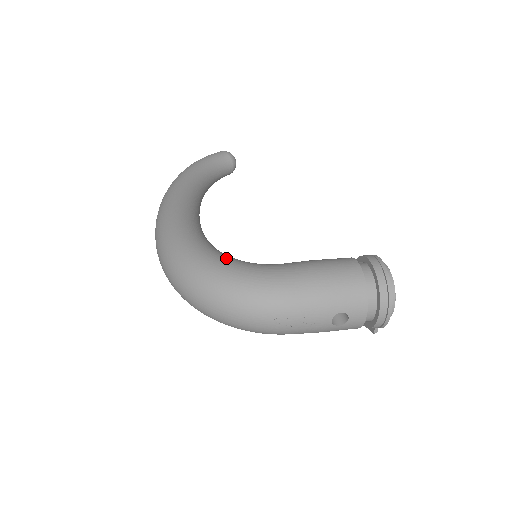
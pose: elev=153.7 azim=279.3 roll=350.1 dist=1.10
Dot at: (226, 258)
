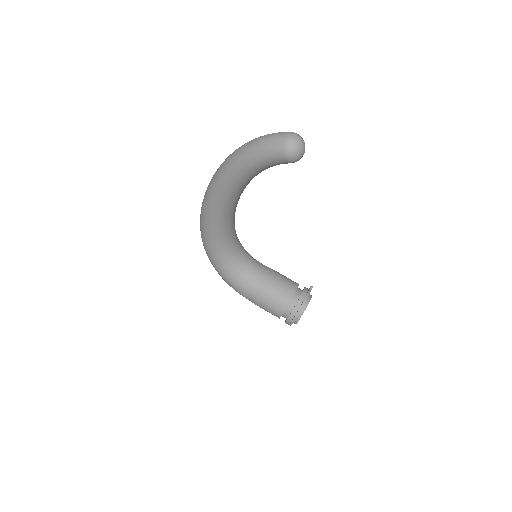
Dot at: (224, 270)
